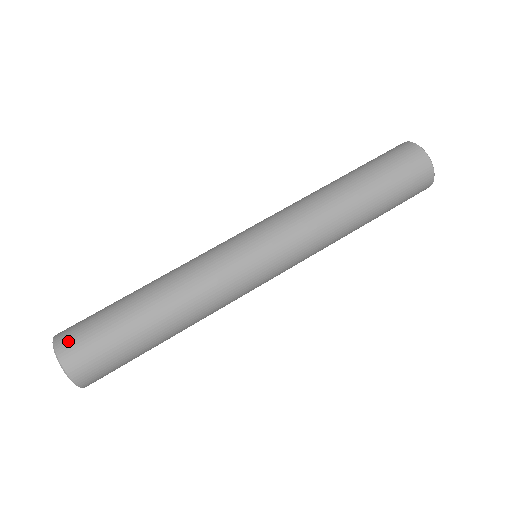
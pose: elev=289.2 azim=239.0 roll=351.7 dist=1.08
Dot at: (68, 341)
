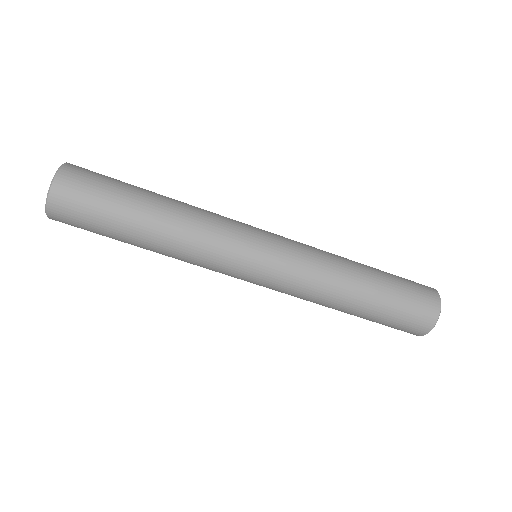
Dot at: (61, 211)
